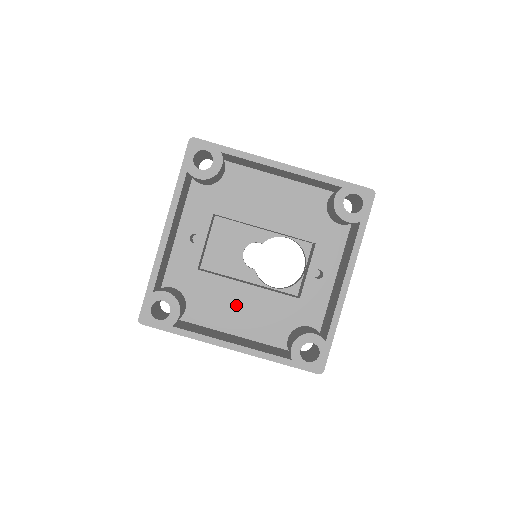
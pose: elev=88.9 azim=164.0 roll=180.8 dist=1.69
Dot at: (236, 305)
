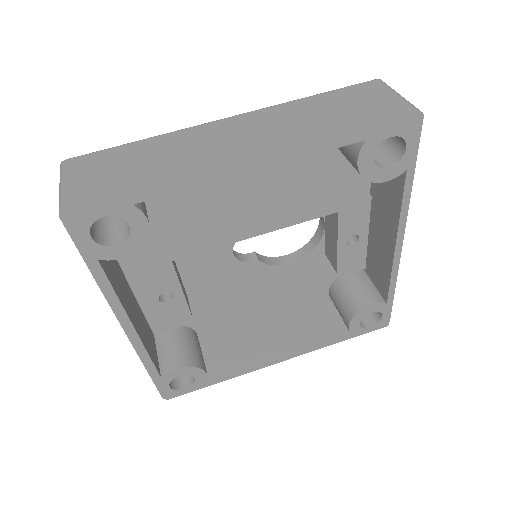
Dot at: occluded
